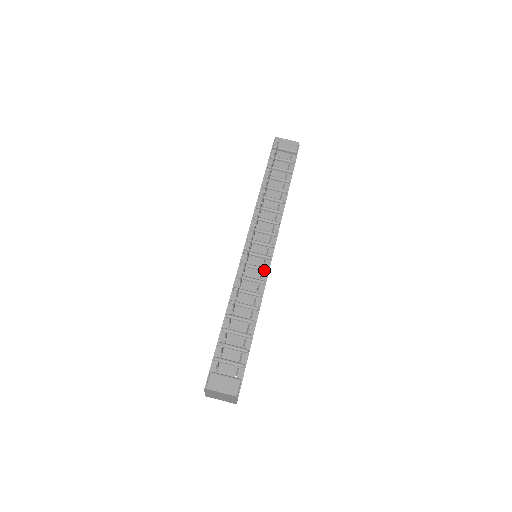
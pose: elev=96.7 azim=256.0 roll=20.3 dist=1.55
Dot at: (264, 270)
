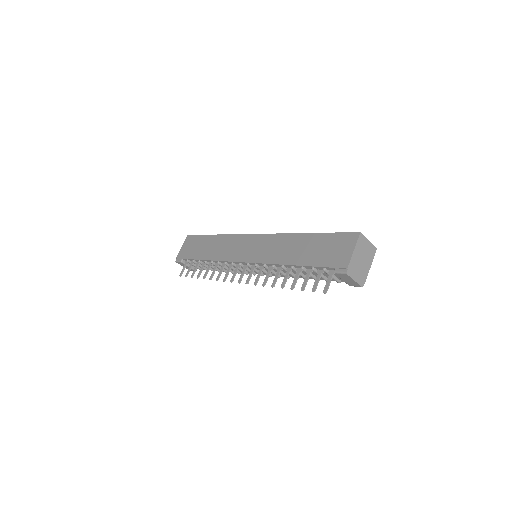
Dot at: (245, 273)
